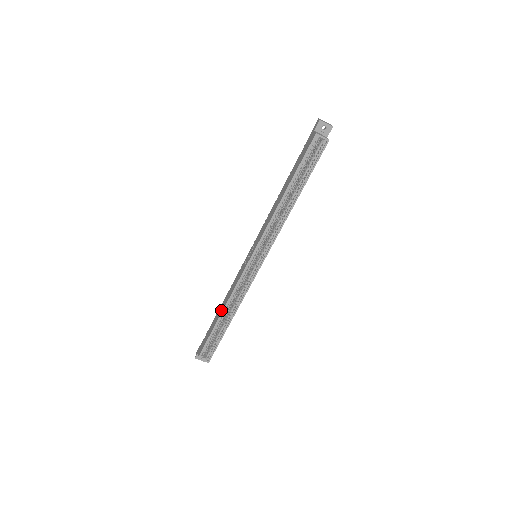
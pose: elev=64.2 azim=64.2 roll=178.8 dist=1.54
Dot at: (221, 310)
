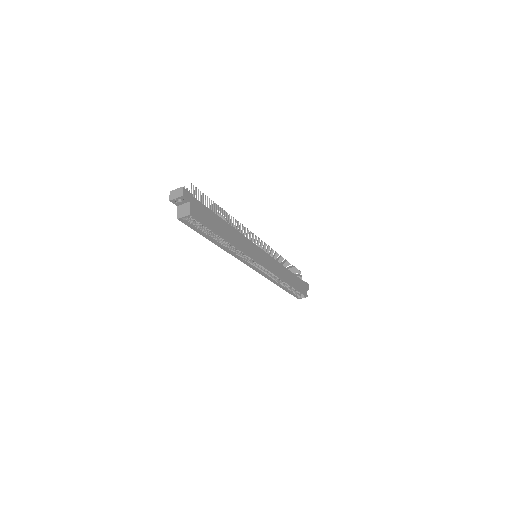
Dot at: occluded
